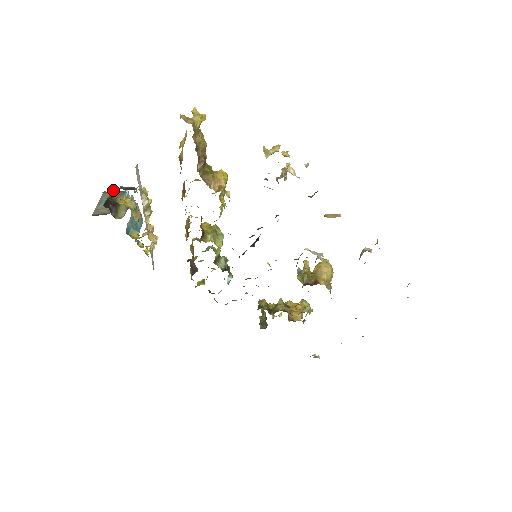
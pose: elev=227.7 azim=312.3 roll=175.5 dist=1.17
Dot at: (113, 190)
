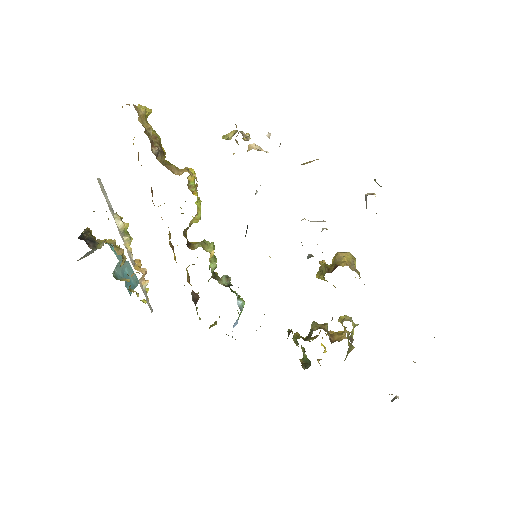
Dot at: (90, 231)
